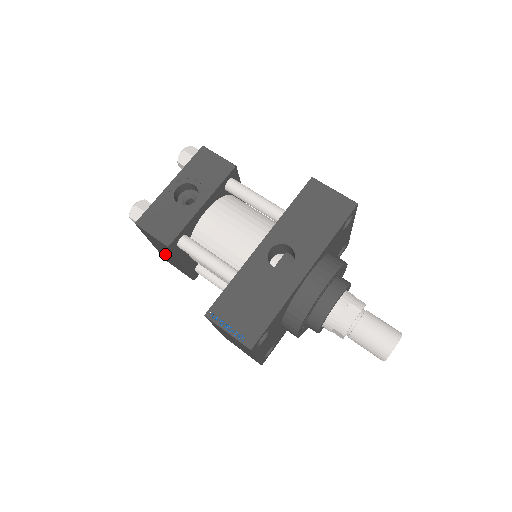
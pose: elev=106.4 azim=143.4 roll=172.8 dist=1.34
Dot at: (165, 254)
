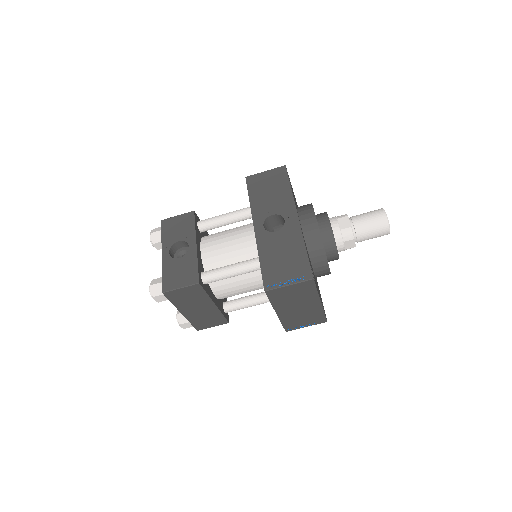
Dot at: (196, 312)
